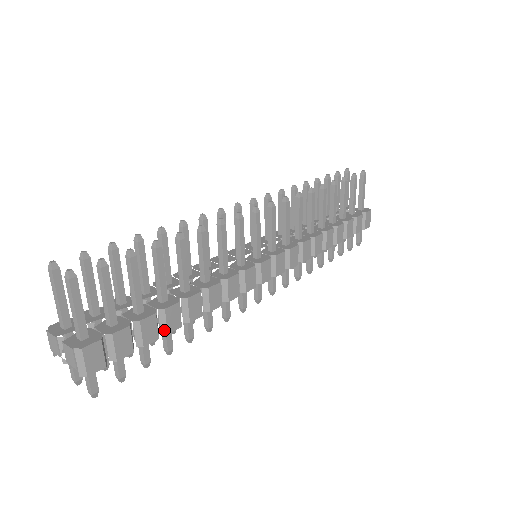
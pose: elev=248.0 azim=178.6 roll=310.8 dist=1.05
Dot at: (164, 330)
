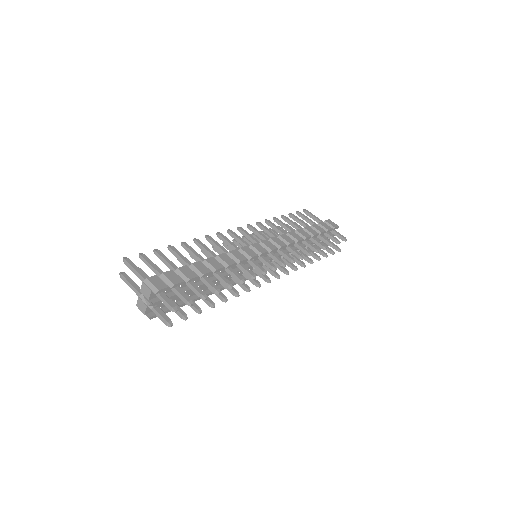
Dot at: (200, 274)
